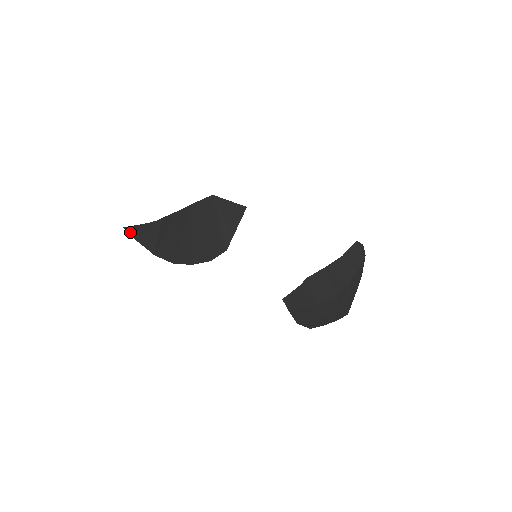
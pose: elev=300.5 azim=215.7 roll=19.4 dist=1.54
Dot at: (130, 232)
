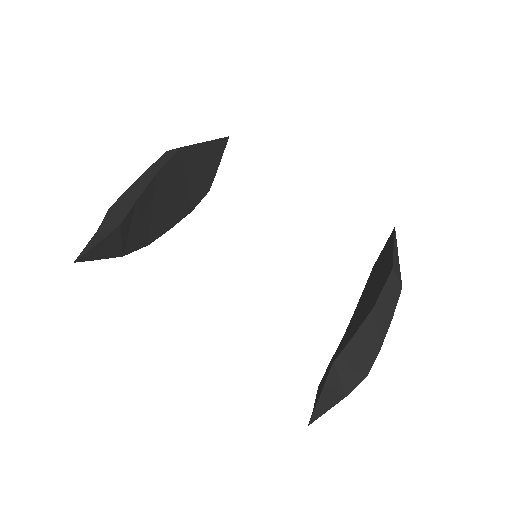
Dot at: (84, 259)
